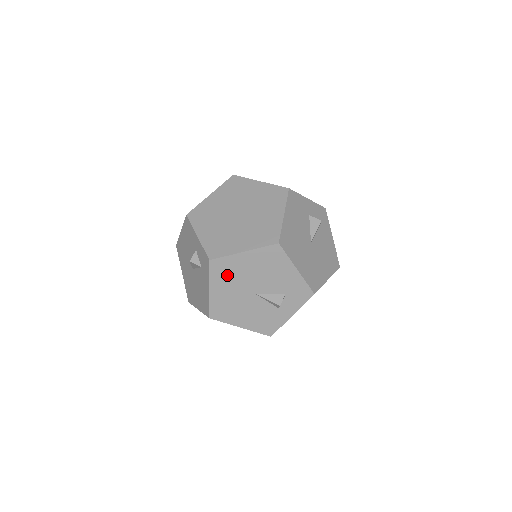
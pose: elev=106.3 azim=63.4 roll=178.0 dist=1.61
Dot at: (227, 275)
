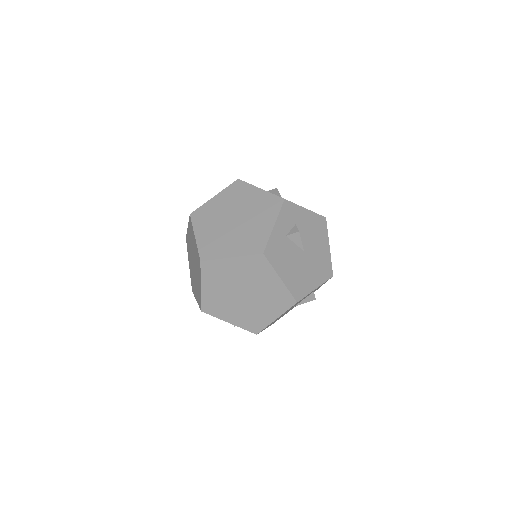
Dot at: occluded
